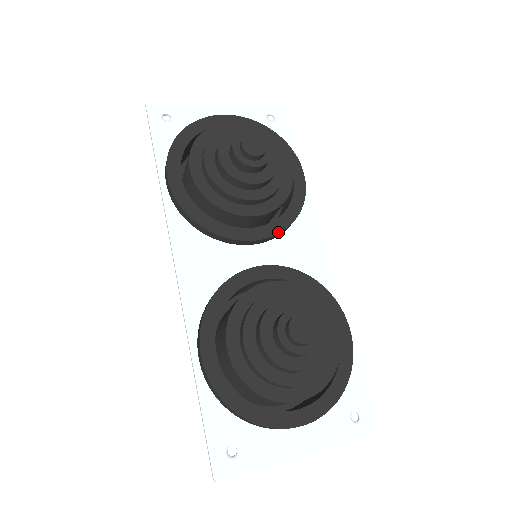
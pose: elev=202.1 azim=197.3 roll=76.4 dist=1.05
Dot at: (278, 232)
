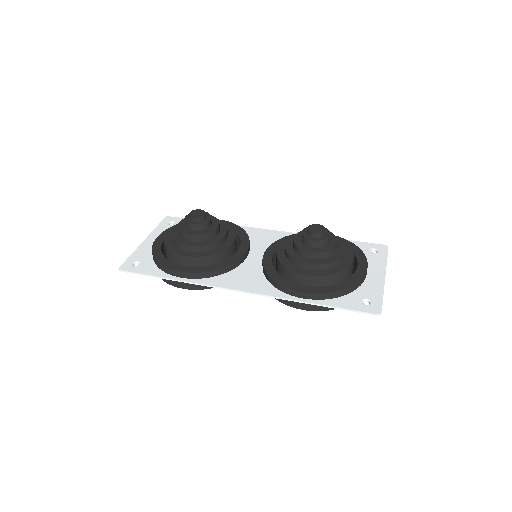
Dot at: (248, 240)
